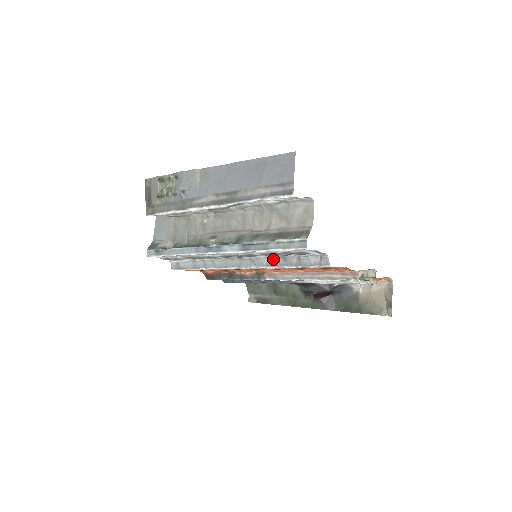
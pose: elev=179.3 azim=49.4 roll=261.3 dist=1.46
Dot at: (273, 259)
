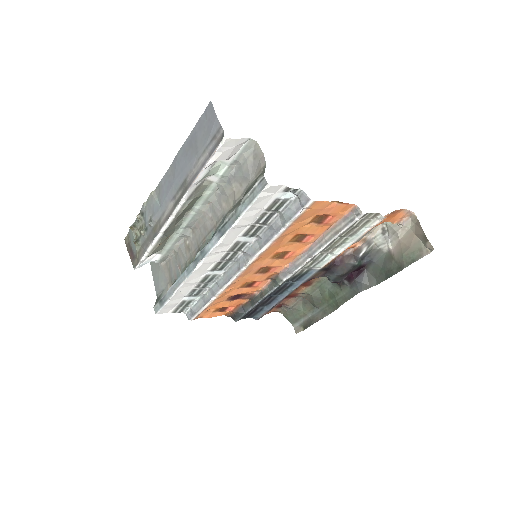
Dot at: (261, 236)
